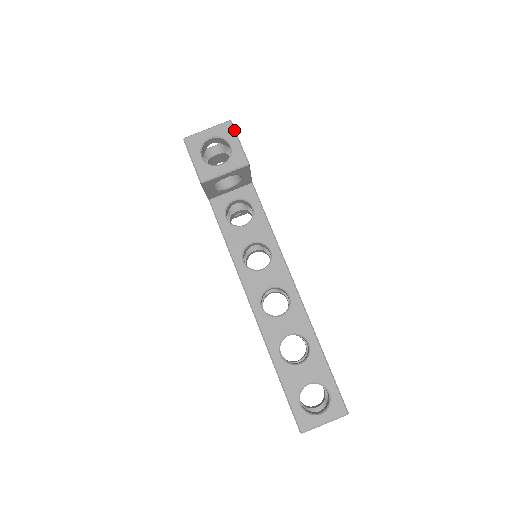
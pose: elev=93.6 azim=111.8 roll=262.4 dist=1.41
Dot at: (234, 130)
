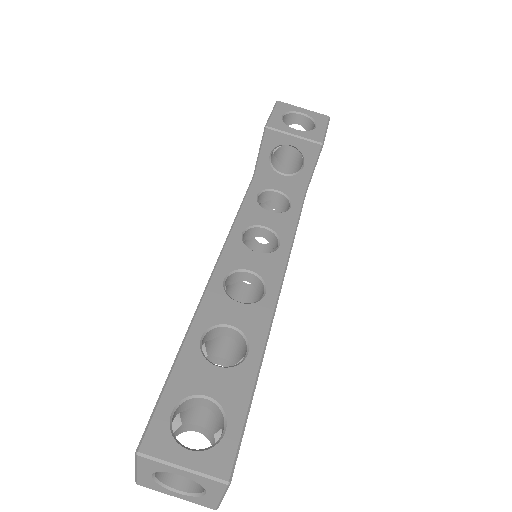
Dot at: (328, 122)
